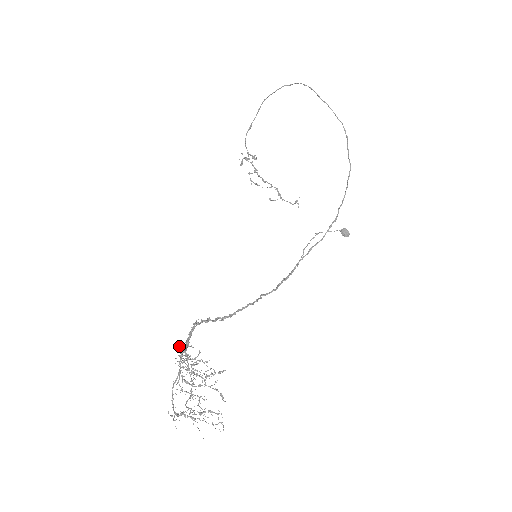
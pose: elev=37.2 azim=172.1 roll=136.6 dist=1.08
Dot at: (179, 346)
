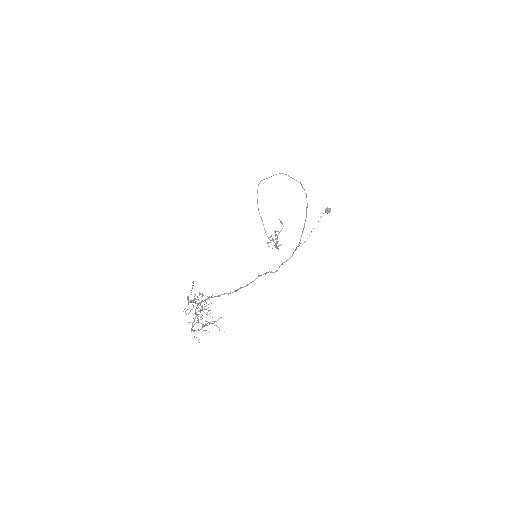
Dot at: (190, 302)
